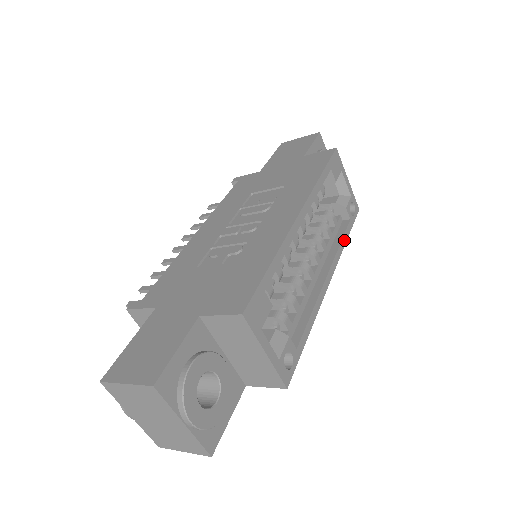
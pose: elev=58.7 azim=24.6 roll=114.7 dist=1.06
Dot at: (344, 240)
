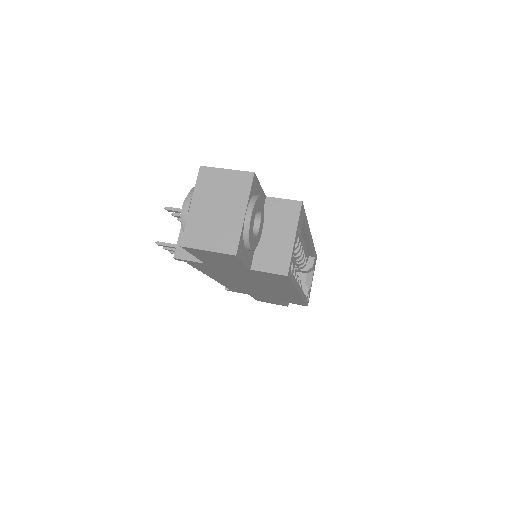
Dot at: (304, 298)
